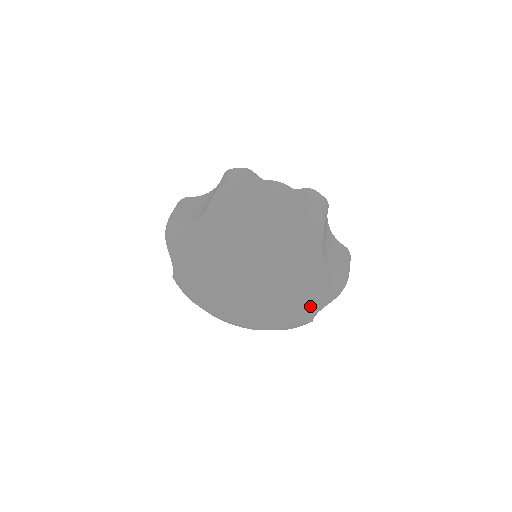
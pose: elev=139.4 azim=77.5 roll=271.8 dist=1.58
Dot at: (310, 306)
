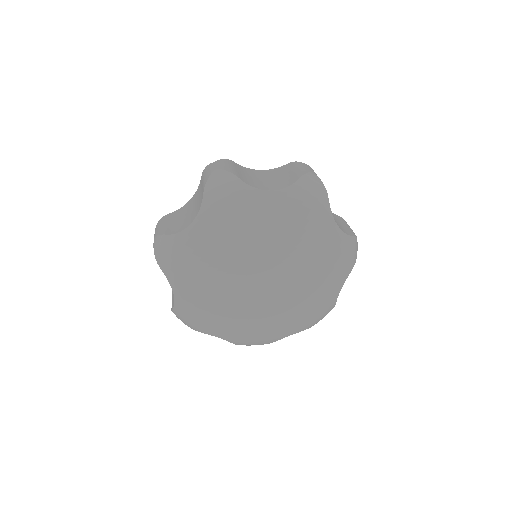
Dot at: (332, 283)
